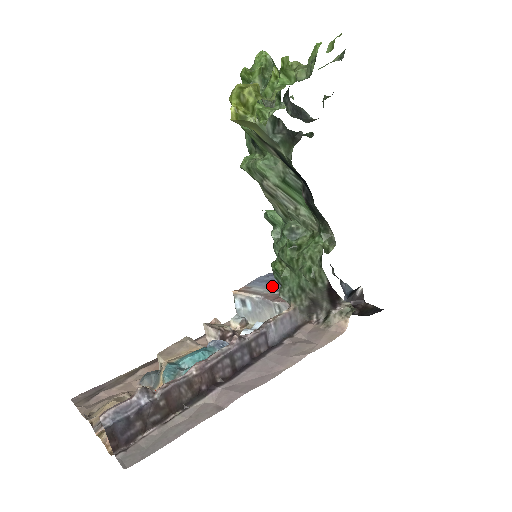
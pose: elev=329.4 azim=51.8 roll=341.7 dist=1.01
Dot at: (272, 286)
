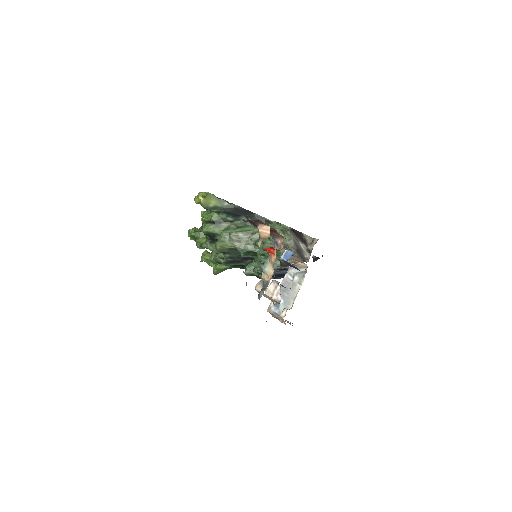
Dot at: occluded
